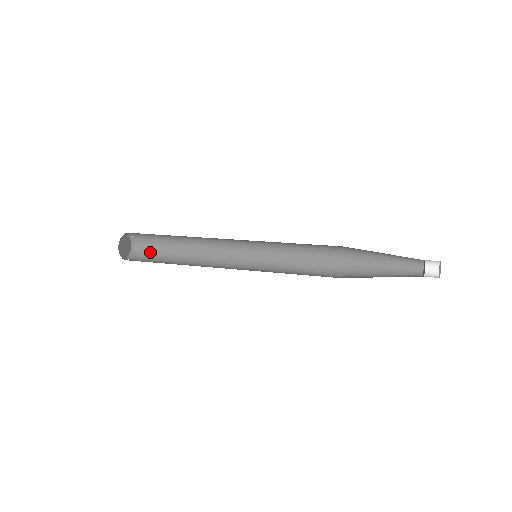
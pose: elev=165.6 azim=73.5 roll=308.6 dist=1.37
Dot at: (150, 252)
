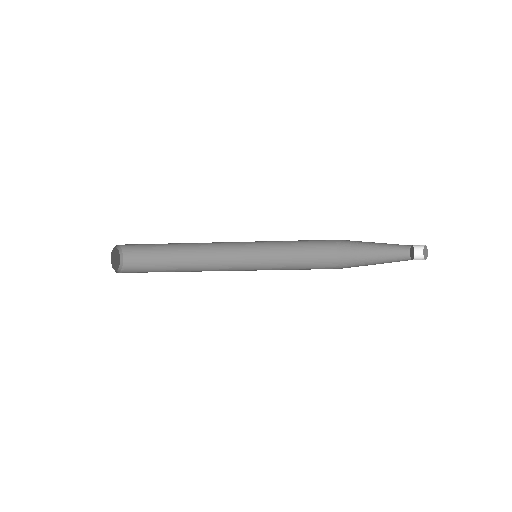
Dot at: (139, 271)
